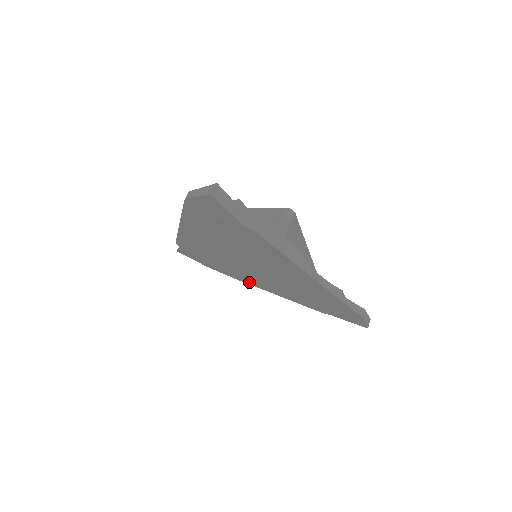
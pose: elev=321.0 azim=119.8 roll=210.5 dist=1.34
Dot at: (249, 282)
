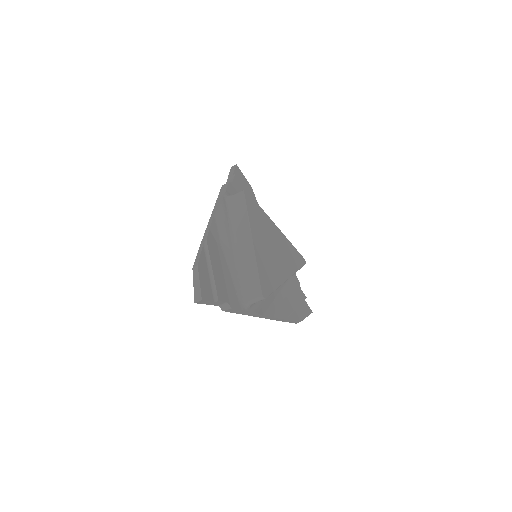
Dot at: occluded
